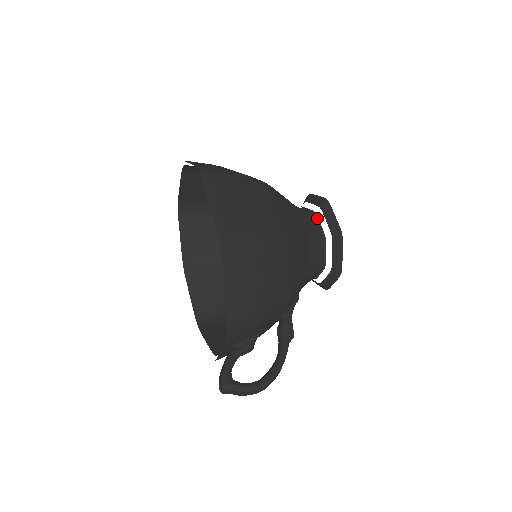
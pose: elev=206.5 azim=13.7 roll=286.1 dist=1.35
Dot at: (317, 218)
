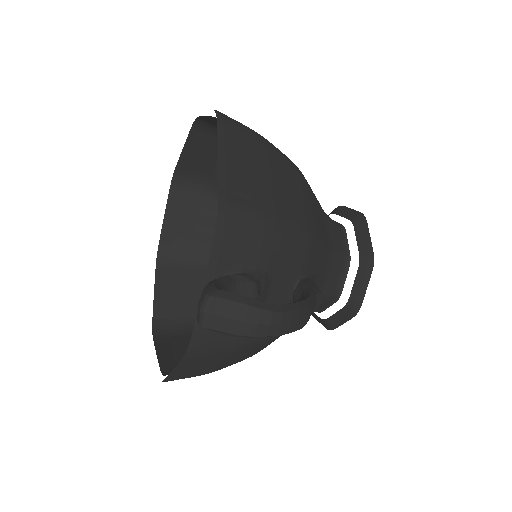
Dot at: occluded
